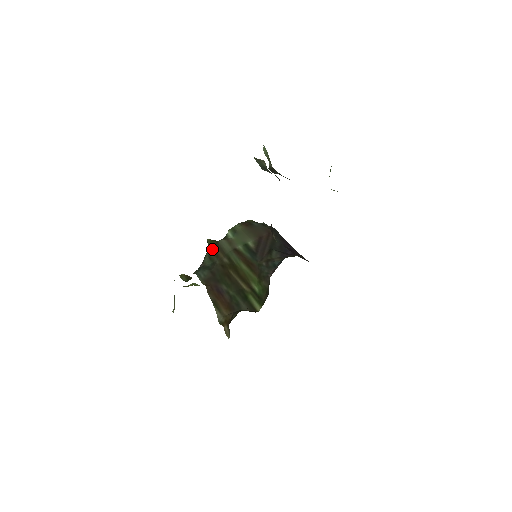
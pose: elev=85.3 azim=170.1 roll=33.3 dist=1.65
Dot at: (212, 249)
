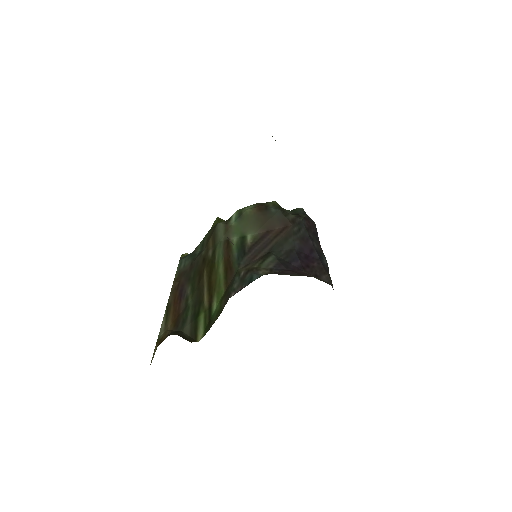
Dot at: (209, 232)
